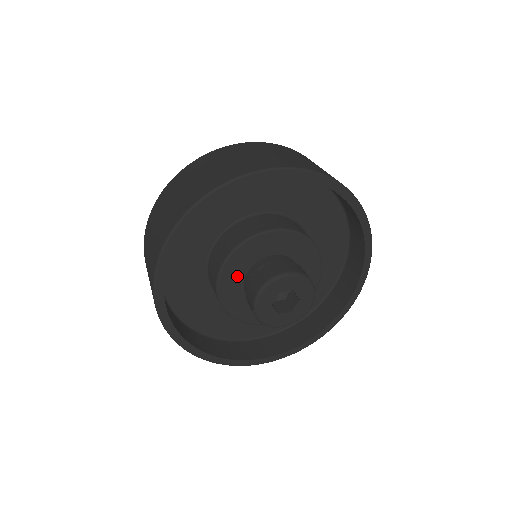
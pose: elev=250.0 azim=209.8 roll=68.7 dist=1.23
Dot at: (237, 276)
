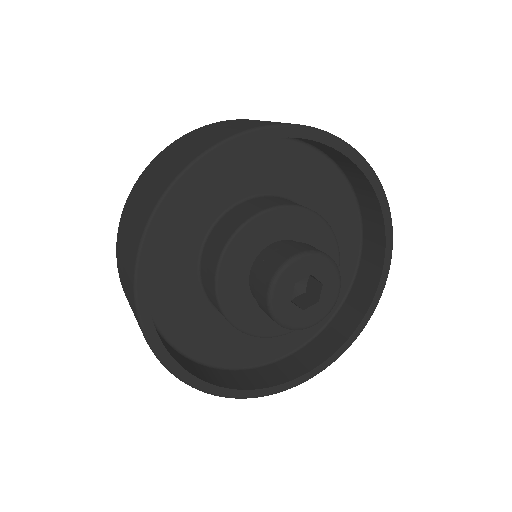
Dot at: (260, 239)
